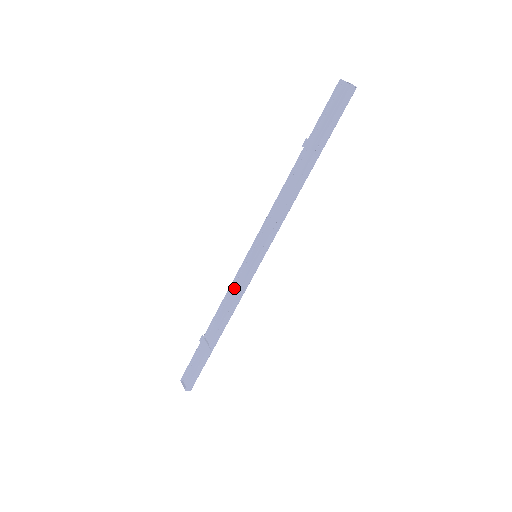
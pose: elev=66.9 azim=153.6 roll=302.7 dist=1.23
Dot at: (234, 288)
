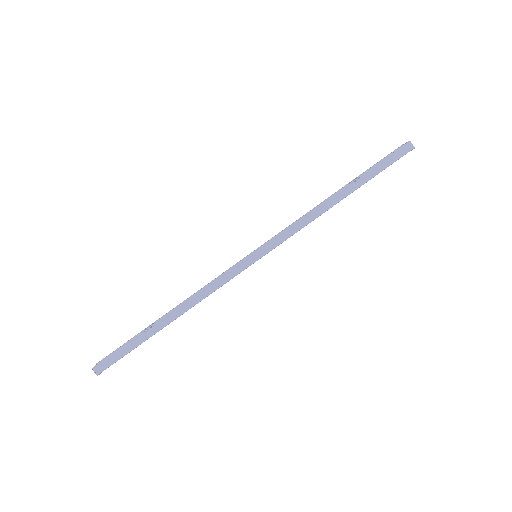
Dot at: occluded
